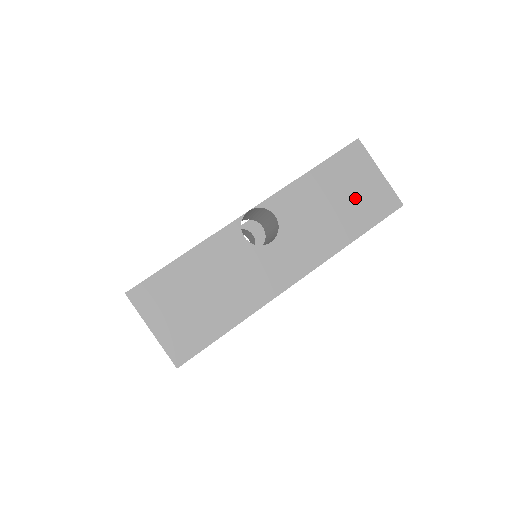
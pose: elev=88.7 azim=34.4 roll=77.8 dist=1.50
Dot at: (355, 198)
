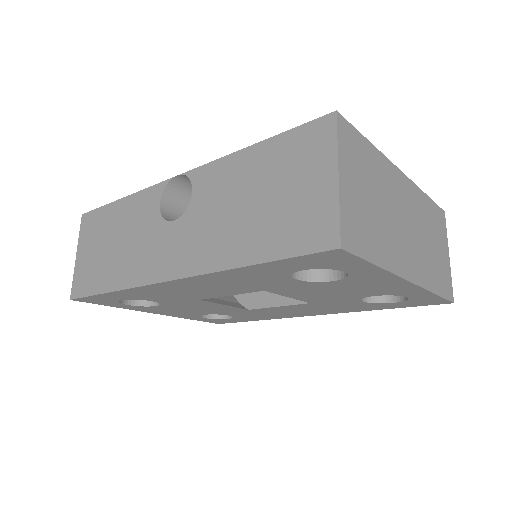
Dot at: (280, 205)
